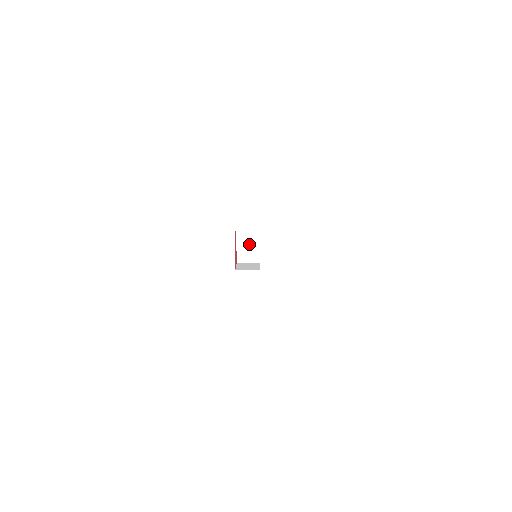
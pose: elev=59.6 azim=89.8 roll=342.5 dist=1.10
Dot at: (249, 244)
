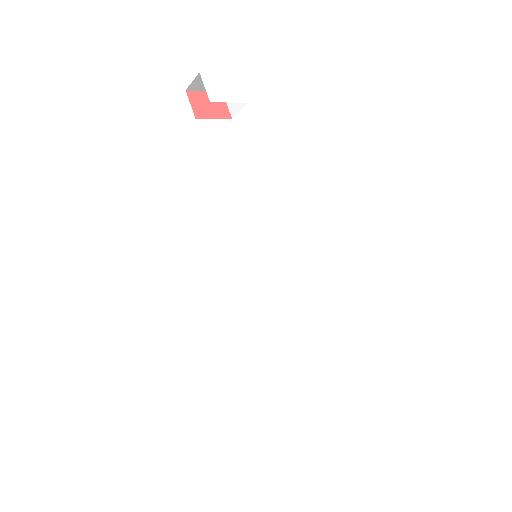
Dot at: occluded
